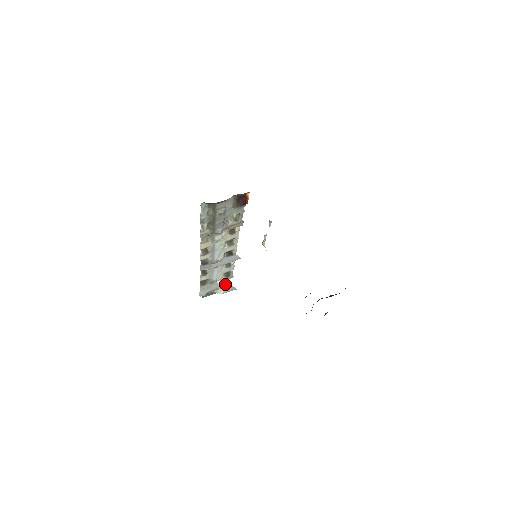
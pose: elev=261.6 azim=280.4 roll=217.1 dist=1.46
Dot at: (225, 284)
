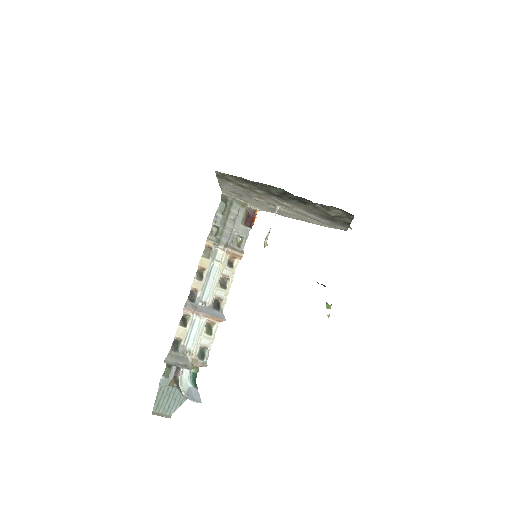
Dot at: (192, 381)
